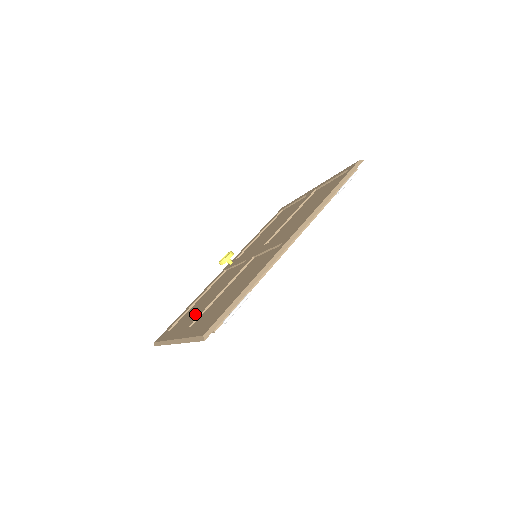
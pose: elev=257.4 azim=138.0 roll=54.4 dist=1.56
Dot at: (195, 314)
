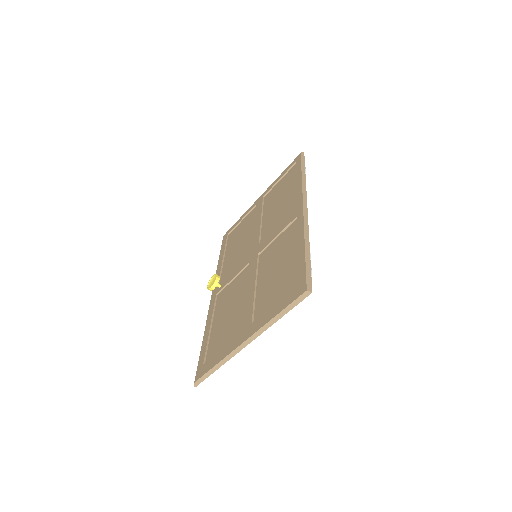
Dot at: (236, 323)
